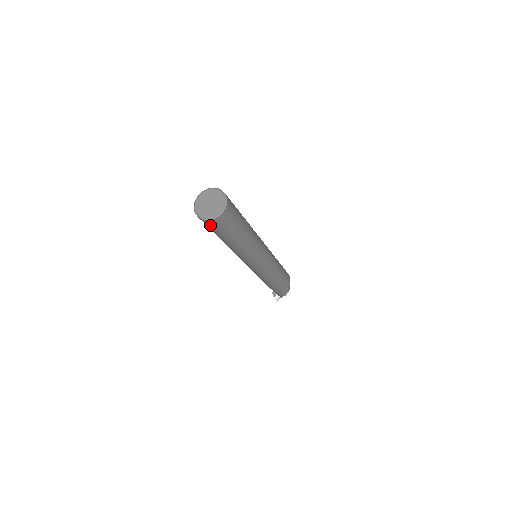
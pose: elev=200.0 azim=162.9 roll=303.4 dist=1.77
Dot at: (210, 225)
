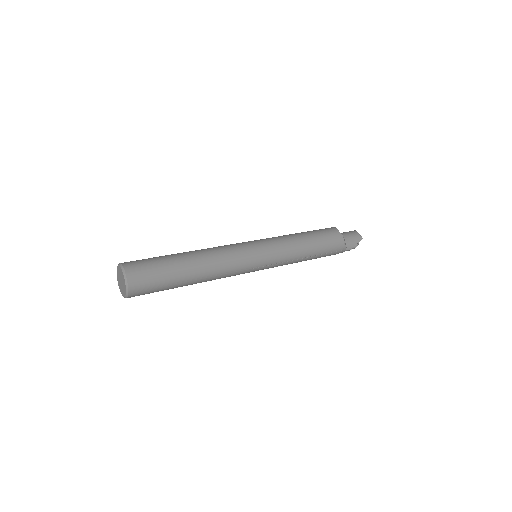
Dot at: occluded
